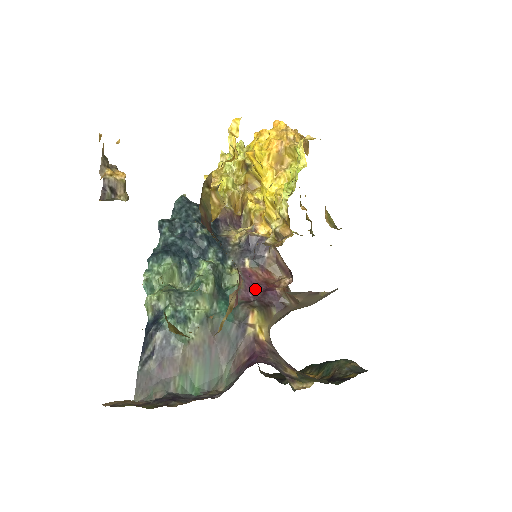
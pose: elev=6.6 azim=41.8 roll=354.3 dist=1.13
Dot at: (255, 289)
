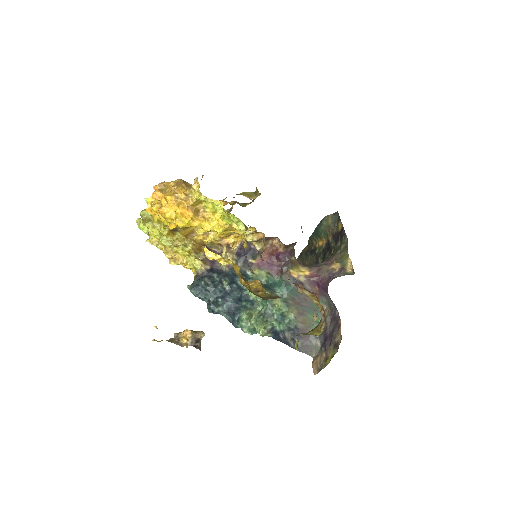
Dot at: (273, 264)
